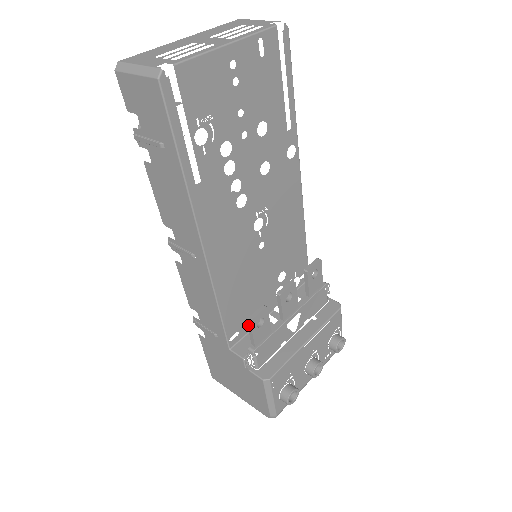
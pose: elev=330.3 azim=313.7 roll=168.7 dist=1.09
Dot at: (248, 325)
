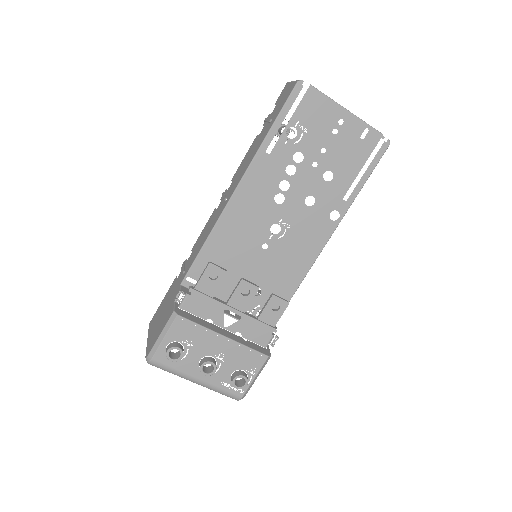
Dot at: (206, 267)
